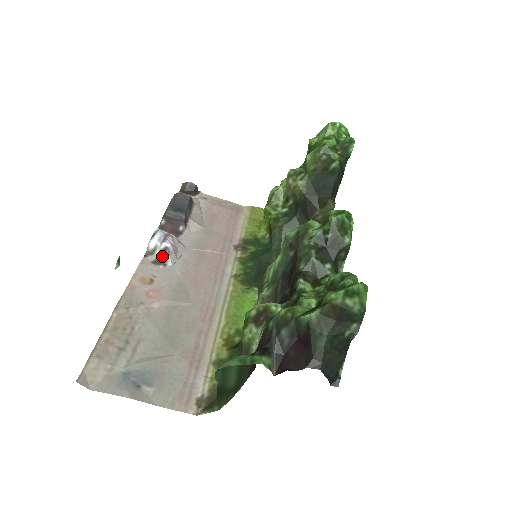
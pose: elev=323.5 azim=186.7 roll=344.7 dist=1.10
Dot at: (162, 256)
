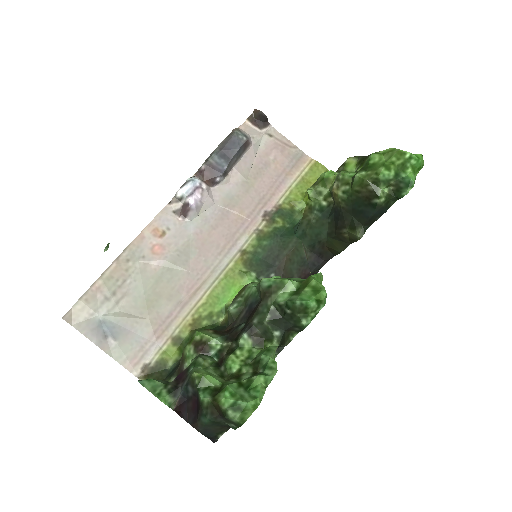
Dot at: (184, 209)
